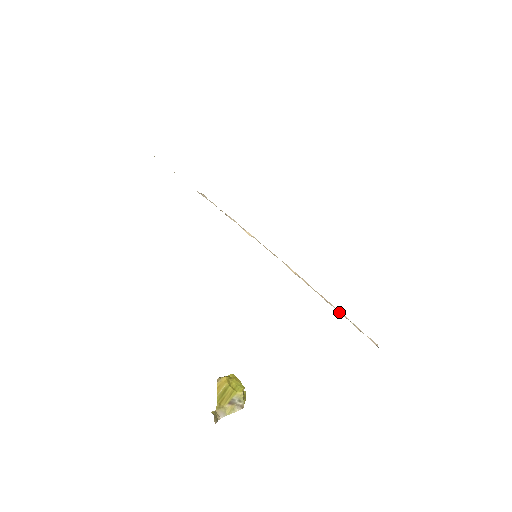
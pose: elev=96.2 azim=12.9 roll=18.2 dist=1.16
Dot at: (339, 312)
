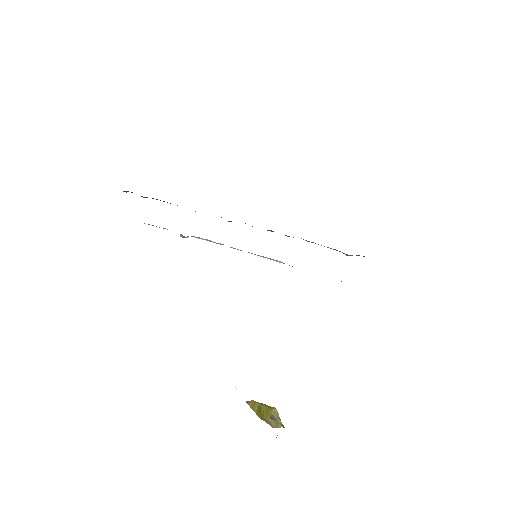
Dot at: occluded
